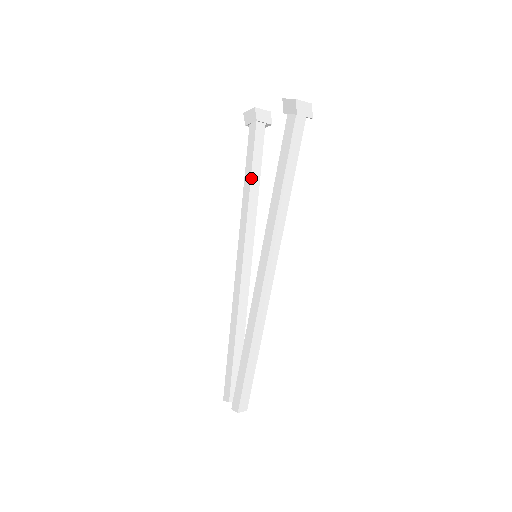
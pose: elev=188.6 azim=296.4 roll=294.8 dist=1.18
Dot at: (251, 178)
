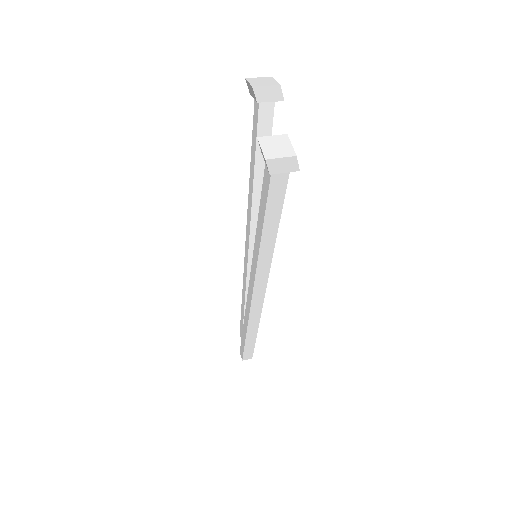
Dot at: (255, 168)
